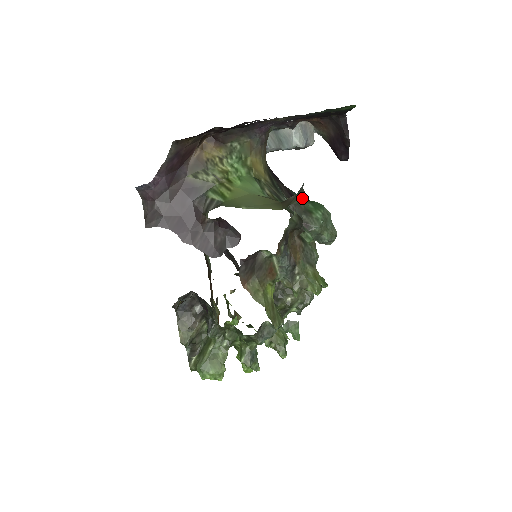
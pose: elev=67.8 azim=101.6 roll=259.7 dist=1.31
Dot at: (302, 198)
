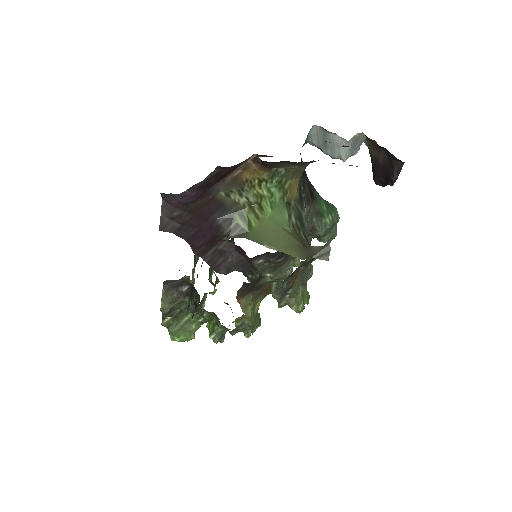
Dot at: (325, 255)
